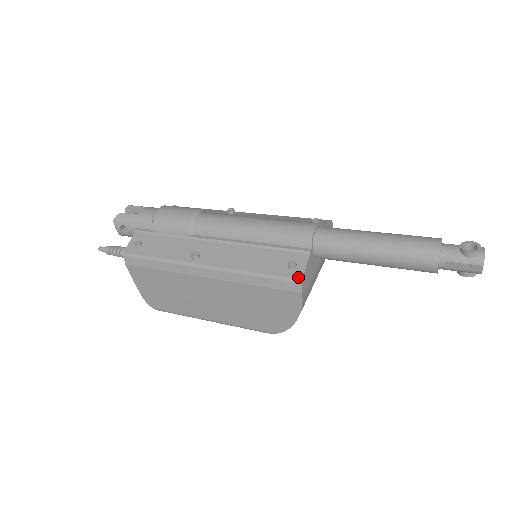
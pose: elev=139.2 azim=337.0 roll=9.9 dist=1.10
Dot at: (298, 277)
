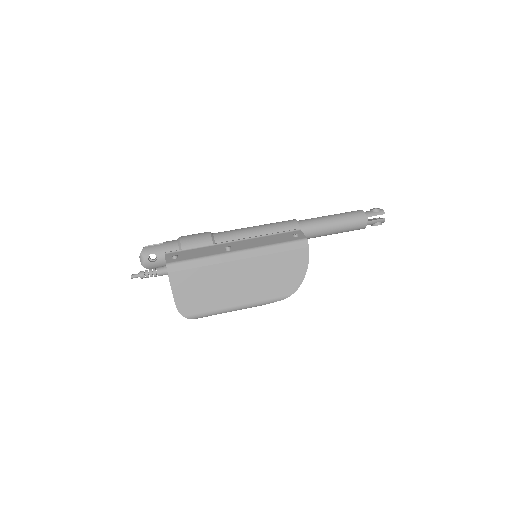
Dot at: (304, 238)
